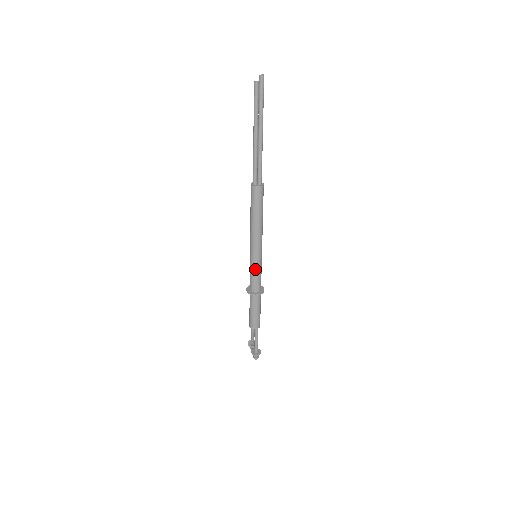
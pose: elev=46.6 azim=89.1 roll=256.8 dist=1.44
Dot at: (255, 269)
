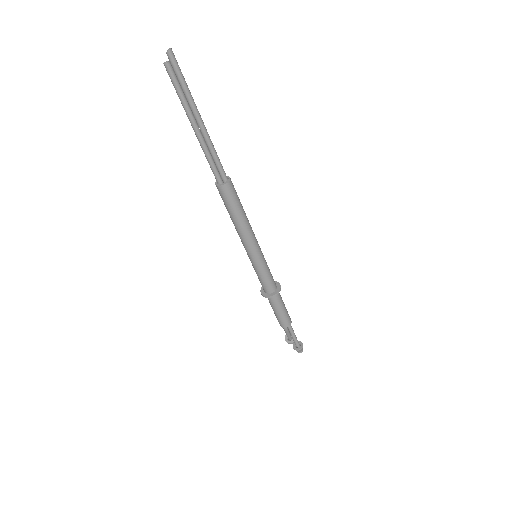
Dot at: (261, 270)
